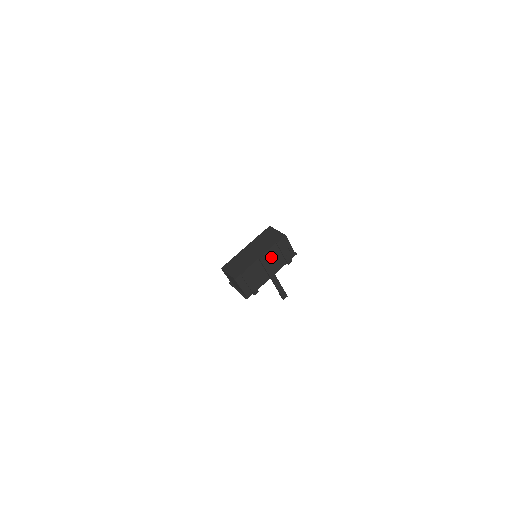
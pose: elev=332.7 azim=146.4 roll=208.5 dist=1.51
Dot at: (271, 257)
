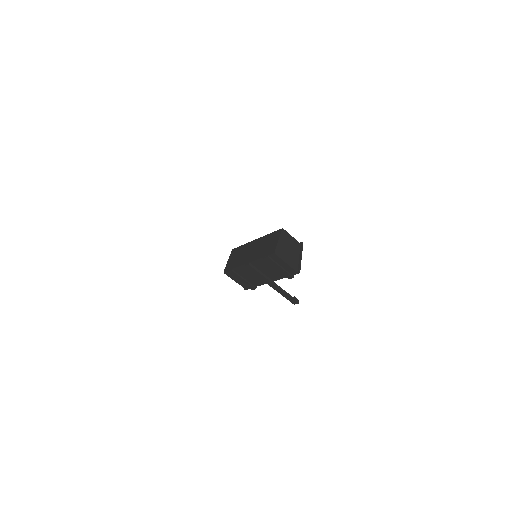
Dot at: (263, 267)
